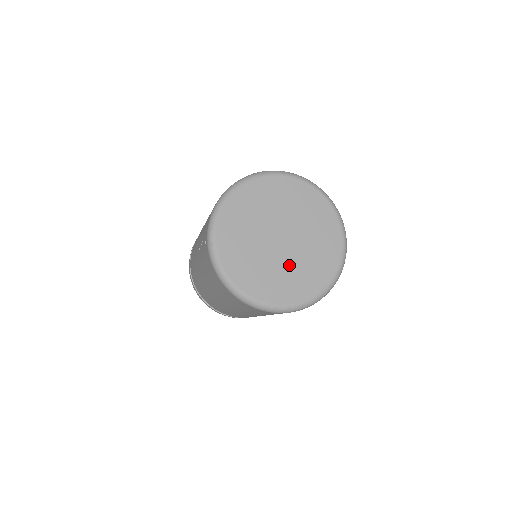
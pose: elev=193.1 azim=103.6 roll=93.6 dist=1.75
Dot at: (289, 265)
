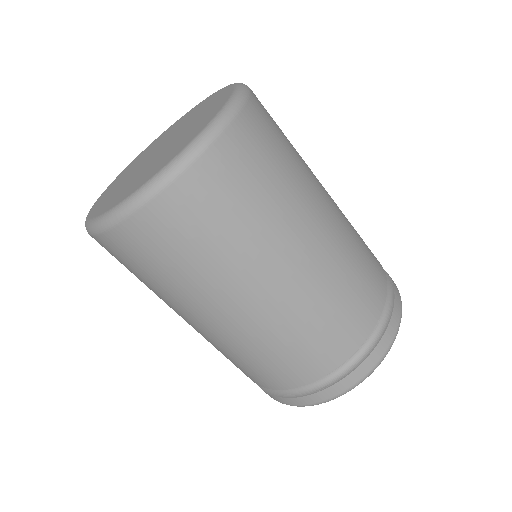
Dot at: (150, 166)
